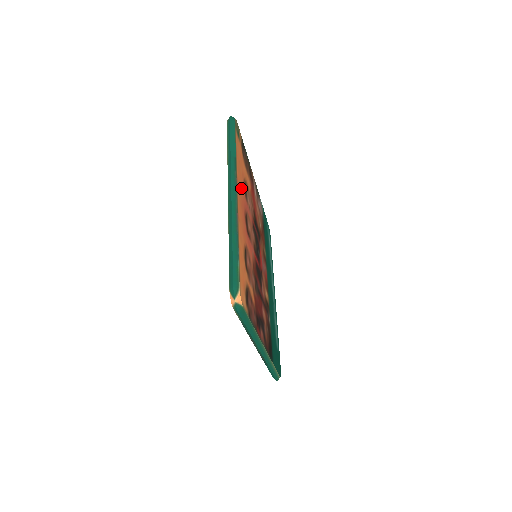
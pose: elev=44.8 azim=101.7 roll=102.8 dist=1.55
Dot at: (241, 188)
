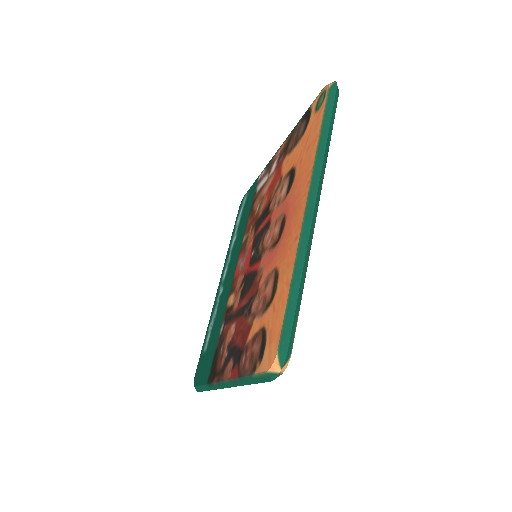
Dot at: occluded
